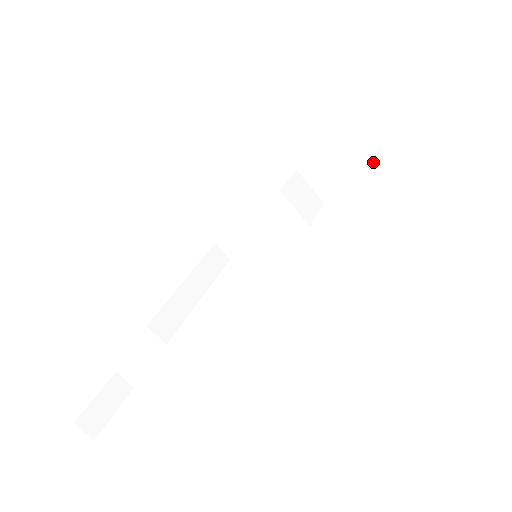
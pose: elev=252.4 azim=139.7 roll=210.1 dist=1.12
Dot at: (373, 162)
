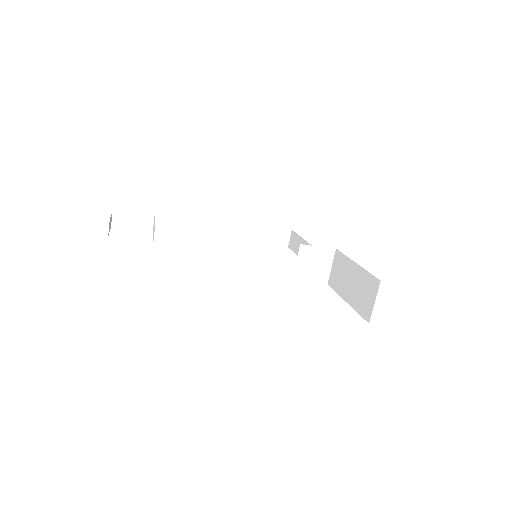
Dot at: (354, 299)
